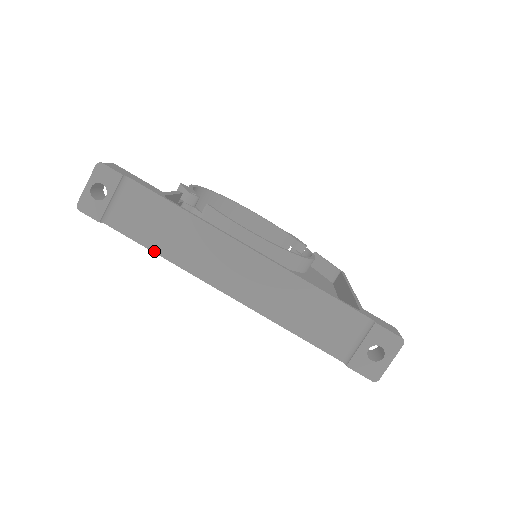
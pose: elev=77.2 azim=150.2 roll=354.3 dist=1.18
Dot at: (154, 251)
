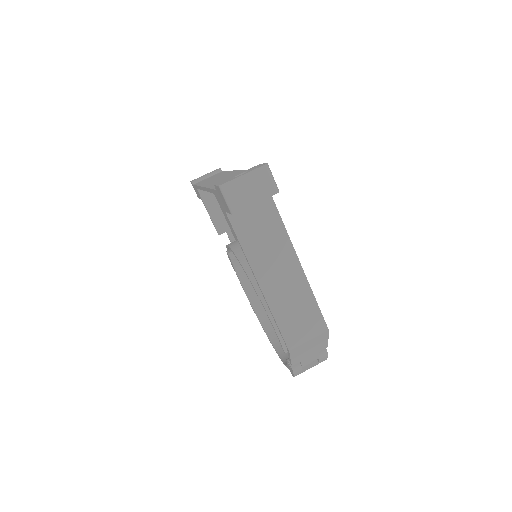
Dot at: occluded
